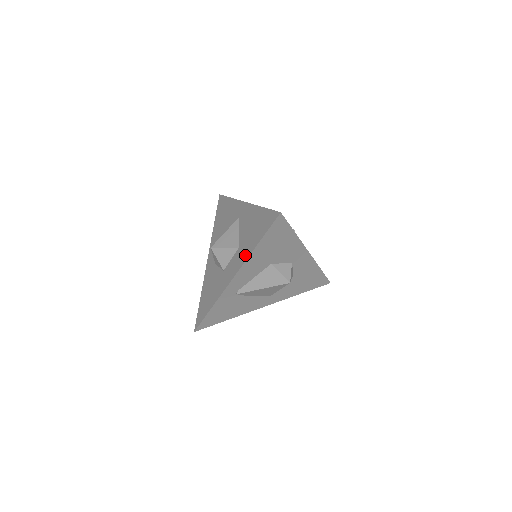
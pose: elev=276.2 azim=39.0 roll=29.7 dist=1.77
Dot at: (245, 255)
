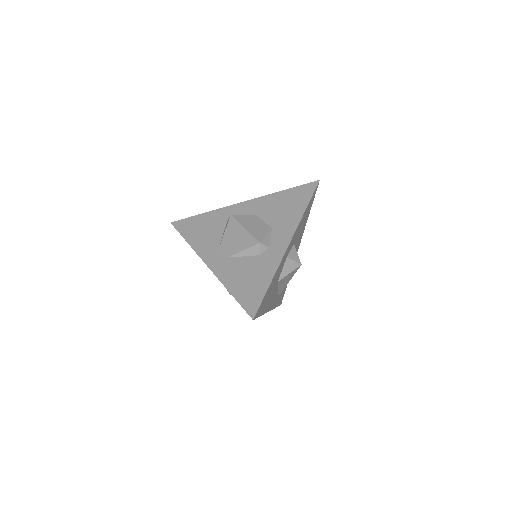
Dot at: occluded
